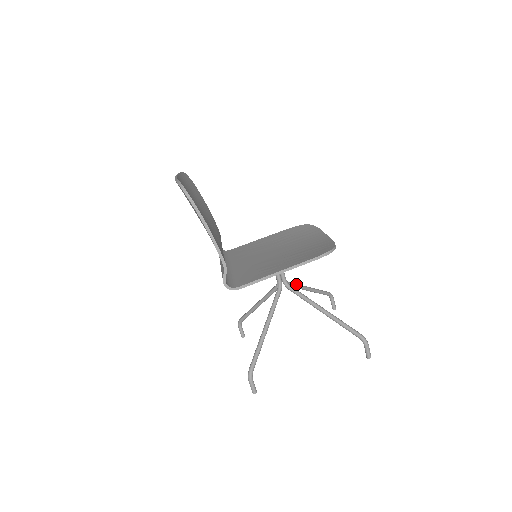
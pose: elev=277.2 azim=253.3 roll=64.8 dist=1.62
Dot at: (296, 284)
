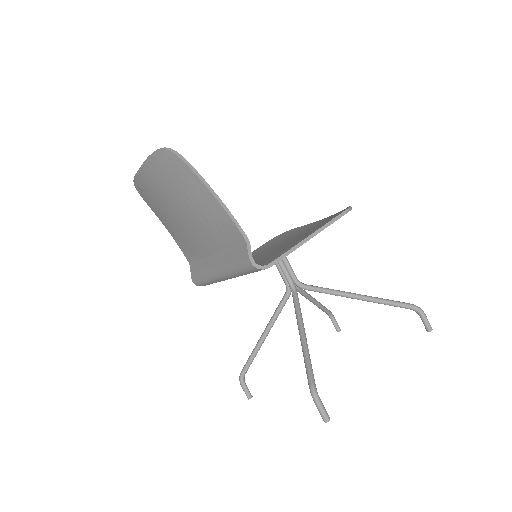
Dot at: (304, 290)
